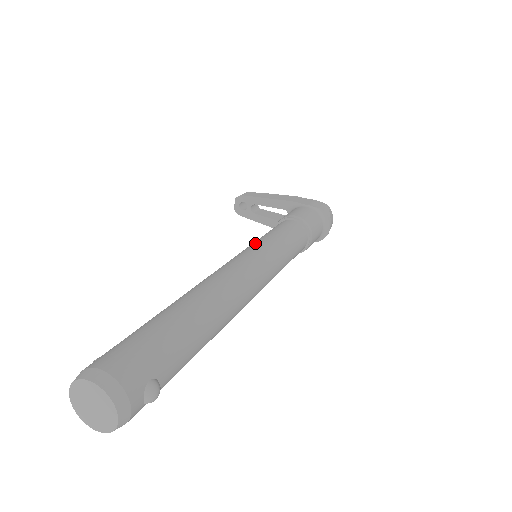
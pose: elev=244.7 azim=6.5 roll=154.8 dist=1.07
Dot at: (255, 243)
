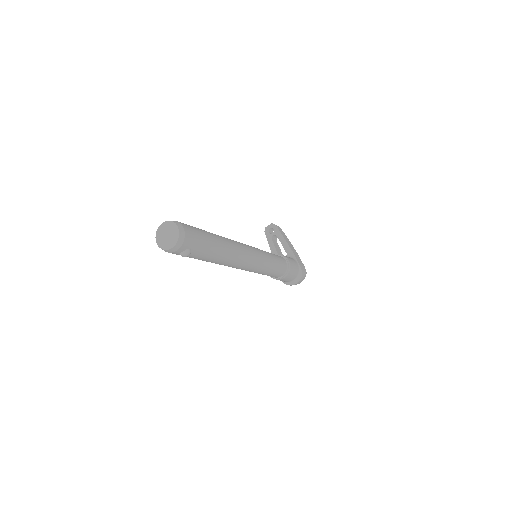
Dot at: (262, 250)
